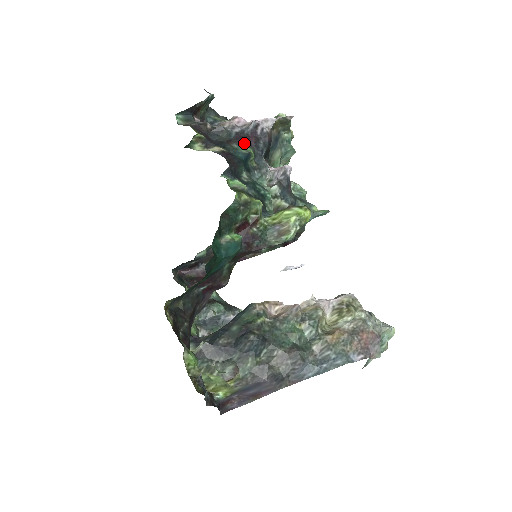
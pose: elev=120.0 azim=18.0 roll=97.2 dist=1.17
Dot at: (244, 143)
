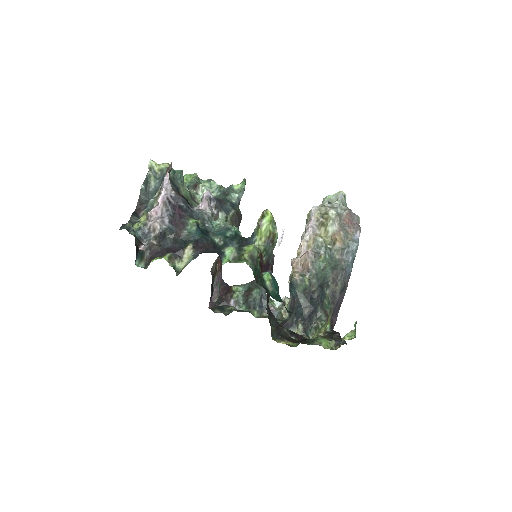
Dot at: (183, 222)
